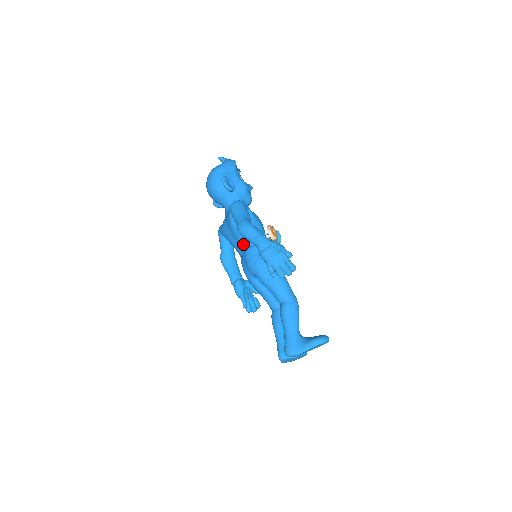
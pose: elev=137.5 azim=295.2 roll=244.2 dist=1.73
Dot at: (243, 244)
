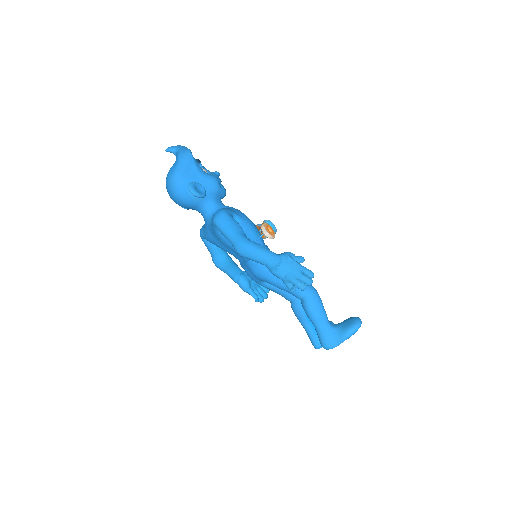
Dot at: occluded
